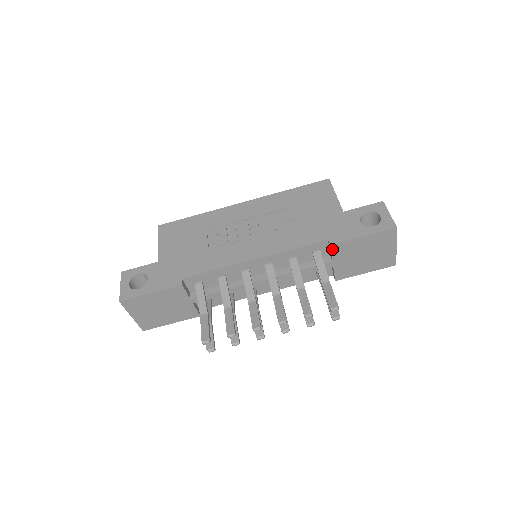
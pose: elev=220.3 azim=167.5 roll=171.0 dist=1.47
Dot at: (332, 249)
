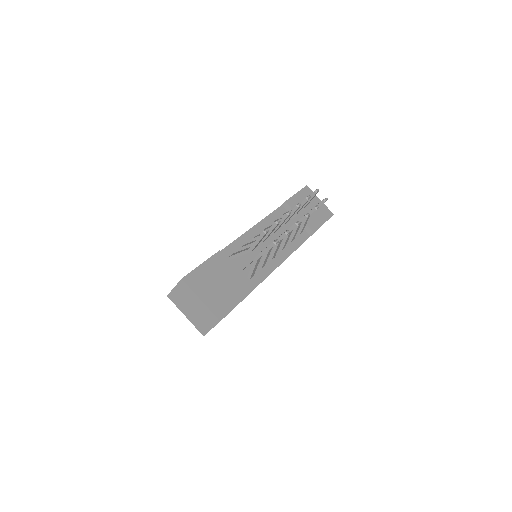
Dot at: (288, 205)
